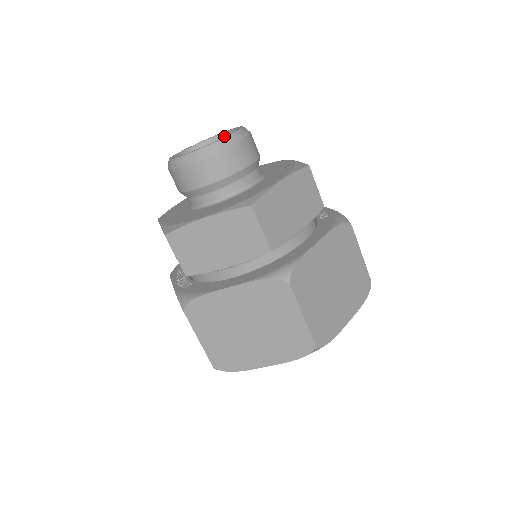
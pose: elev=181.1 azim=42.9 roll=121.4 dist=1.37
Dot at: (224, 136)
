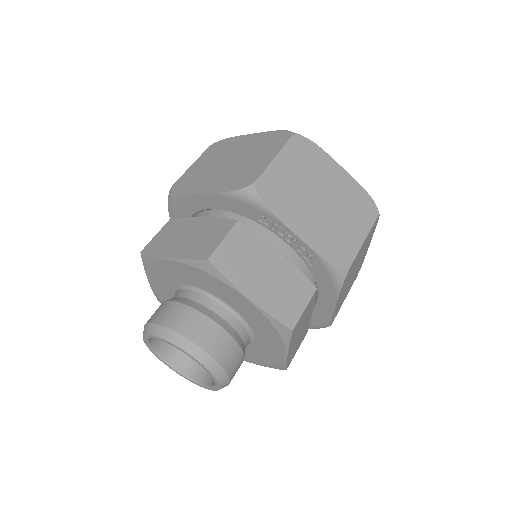
Dot at: occluded
